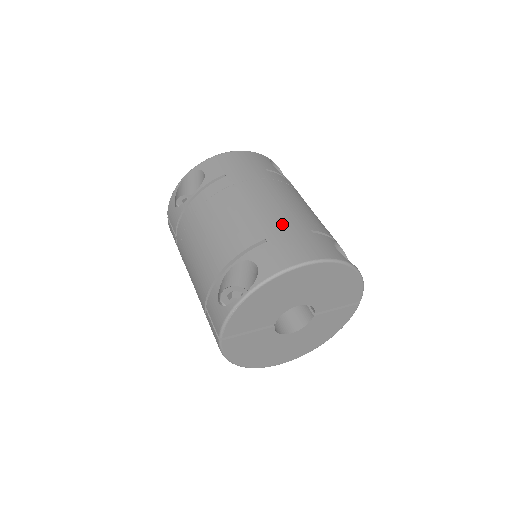
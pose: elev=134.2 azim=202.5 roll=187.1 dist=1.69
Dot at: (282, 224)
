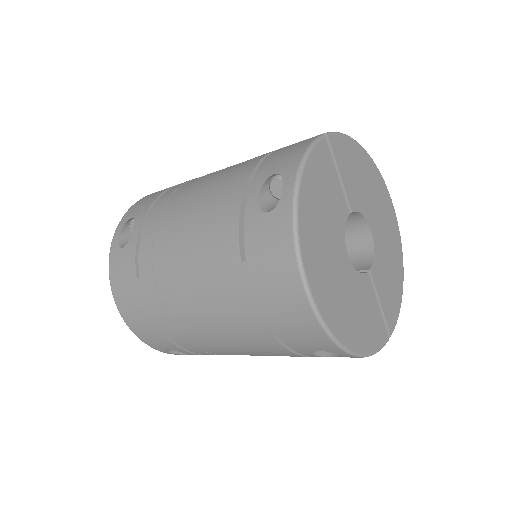
Dot at: occluded
